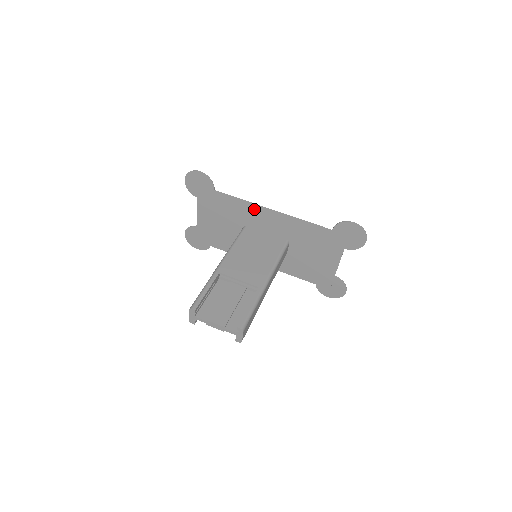
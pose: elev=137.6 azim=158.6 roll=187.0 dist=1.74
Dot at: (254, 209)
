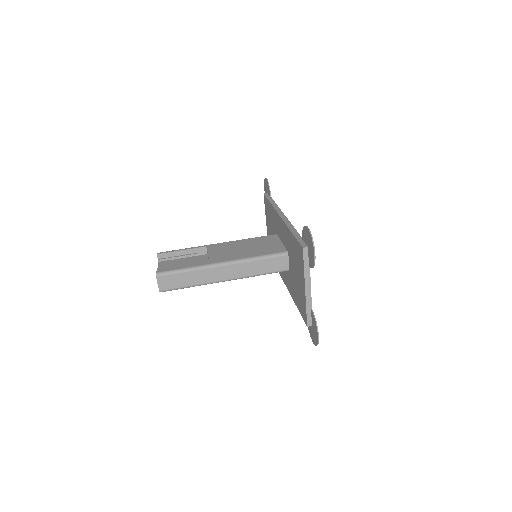
Dot at: (276, 213)
